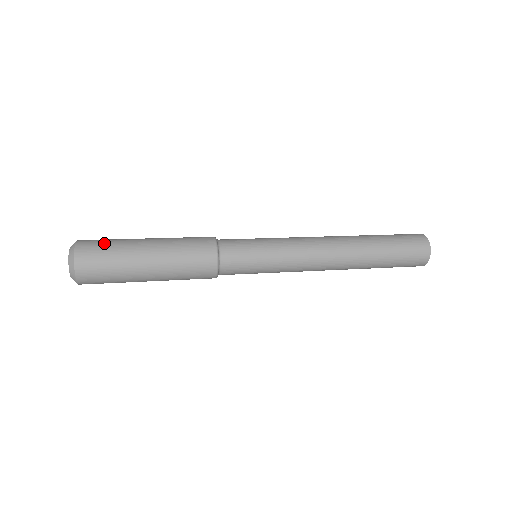
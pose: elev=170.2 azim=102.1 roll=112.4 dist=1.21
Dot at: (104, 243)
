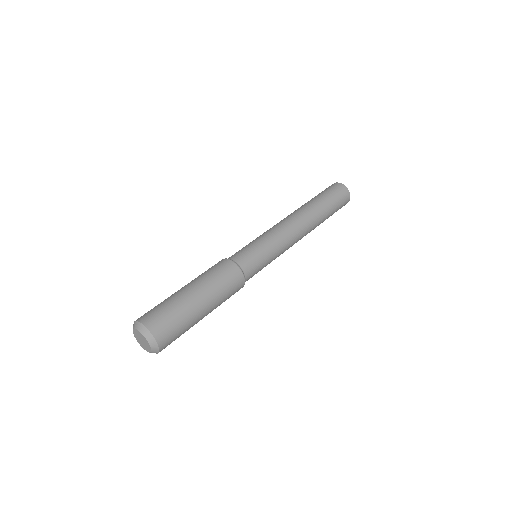
Dot at: (171, 319)
